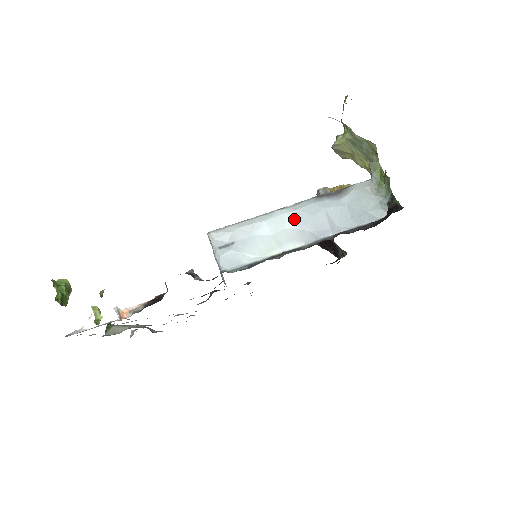
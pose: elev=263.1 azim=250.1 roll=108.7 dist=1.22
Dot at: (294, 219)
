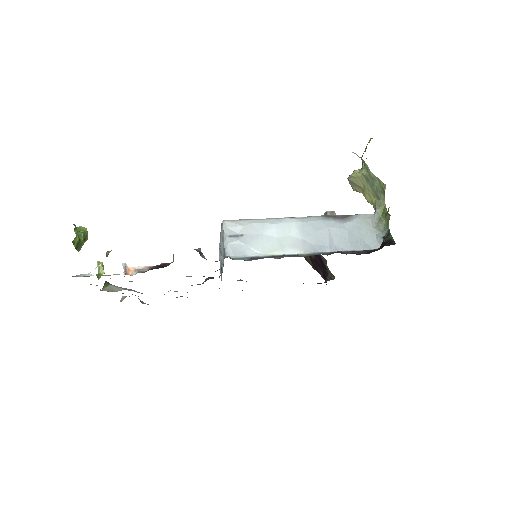
Dot at: (300, 229)
